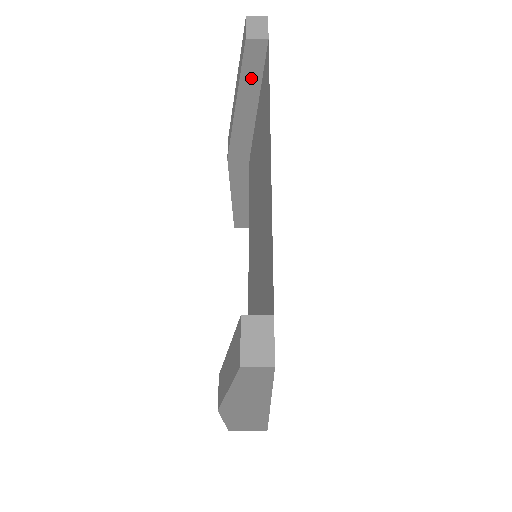
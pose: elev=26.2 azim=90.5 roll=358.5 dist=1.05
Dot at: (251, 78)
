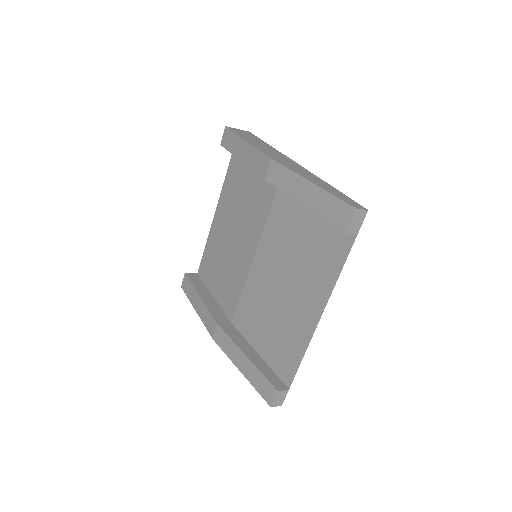
Dot at: occluded
